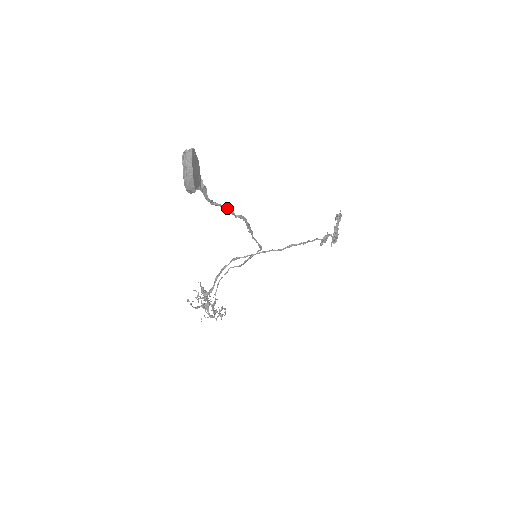
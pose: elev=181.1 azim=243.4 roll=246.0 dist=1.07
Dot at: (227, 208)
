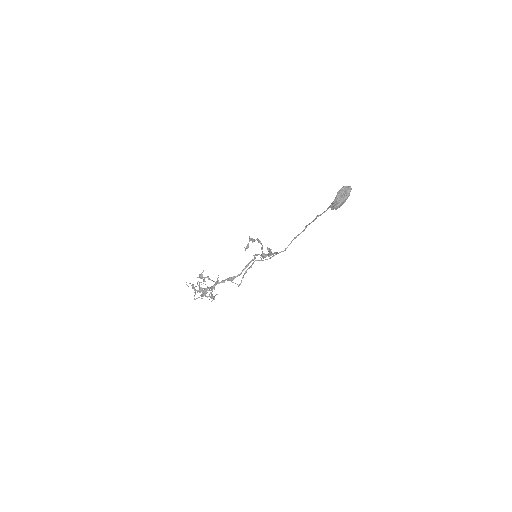
Dot at: (313, 221)
